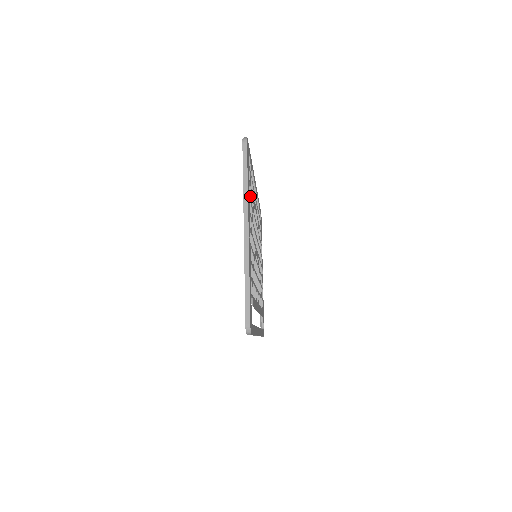
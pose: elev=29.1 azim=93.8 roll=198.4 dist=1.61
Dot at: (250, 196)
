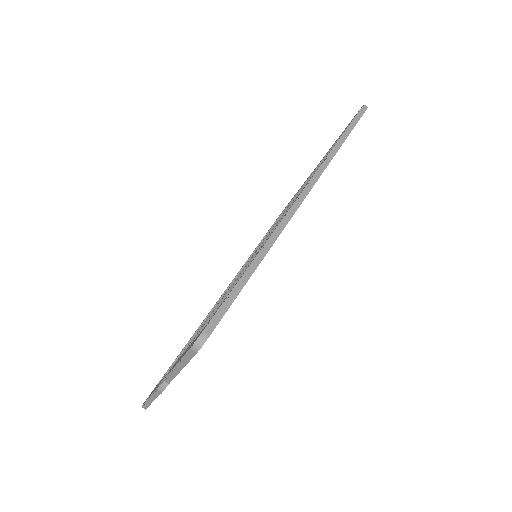
Dot at: occluded
